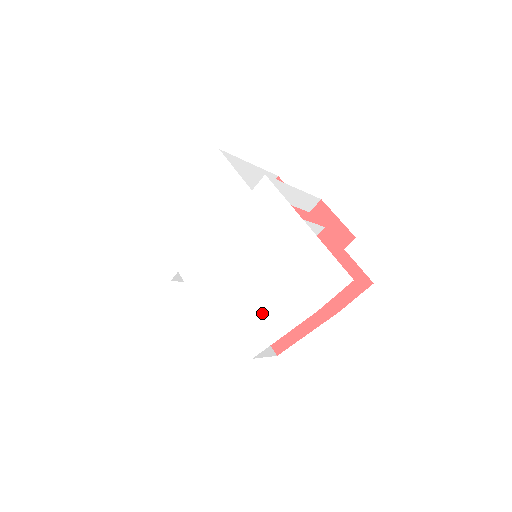
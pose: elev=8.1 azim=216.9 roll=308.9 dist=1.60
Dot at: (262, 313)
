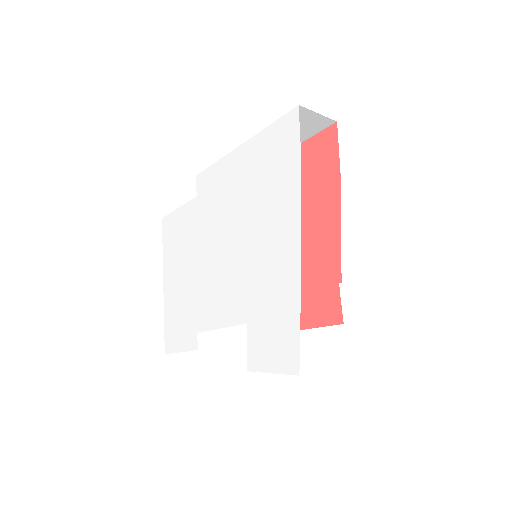
Dot at: (272, 237)
